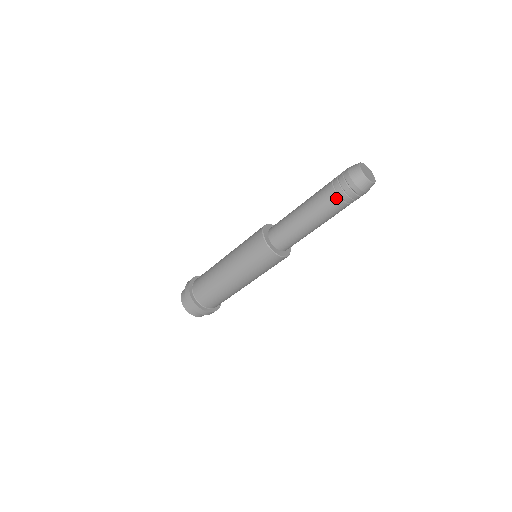
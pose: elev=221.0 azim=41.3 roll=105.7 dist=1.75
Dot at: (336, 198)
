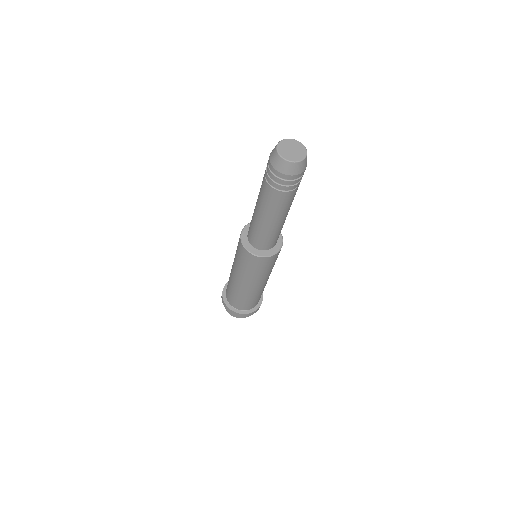
Dot at: (266, 184)
